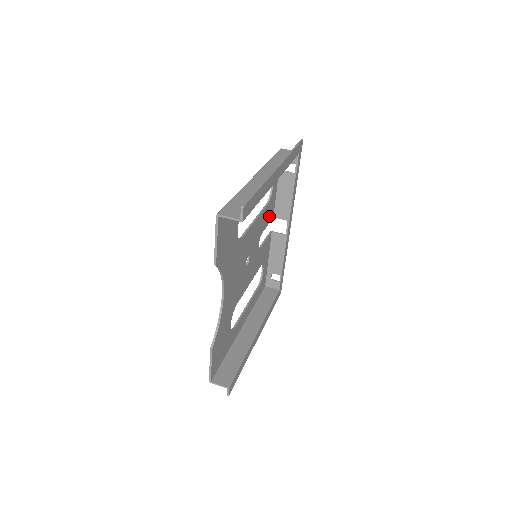
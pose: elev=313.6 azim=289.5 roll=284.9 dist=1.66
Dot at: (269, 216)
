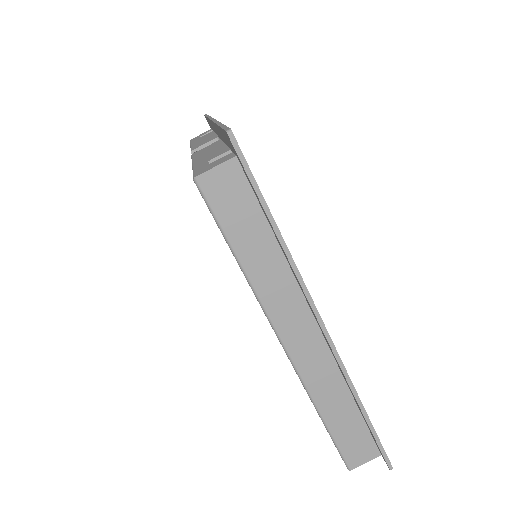
Dot at: occluded
